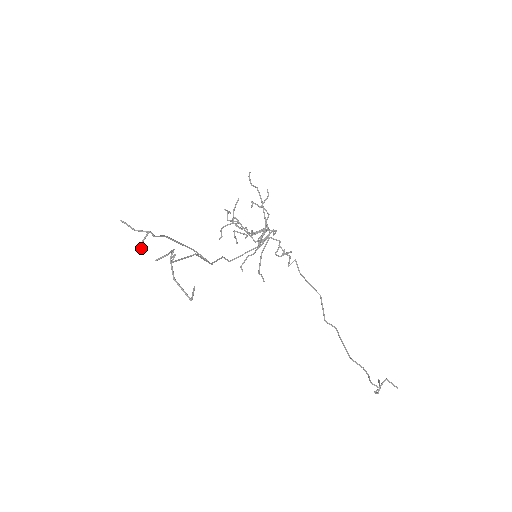
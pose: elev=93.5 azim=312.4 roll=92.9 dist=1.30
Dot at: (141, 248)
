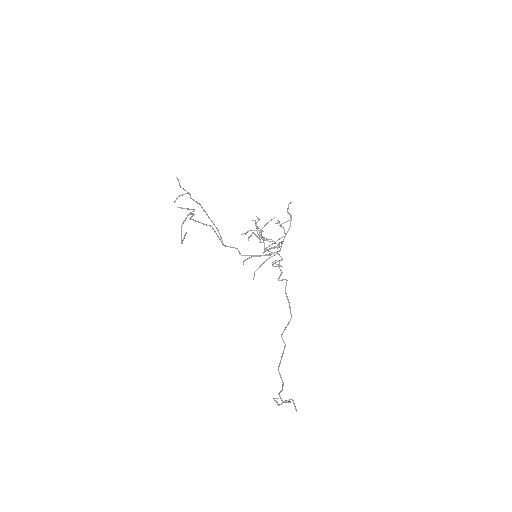
Dot at: occluded
